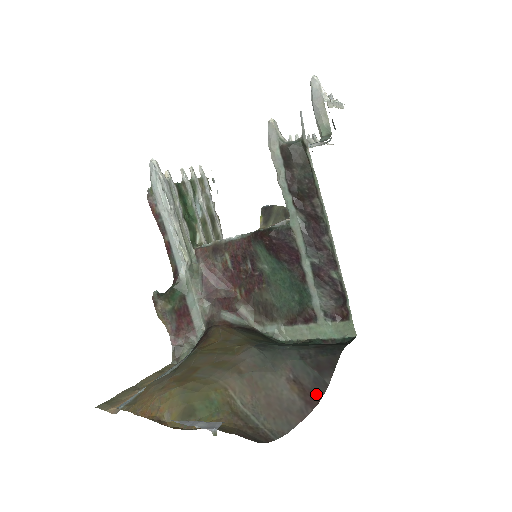
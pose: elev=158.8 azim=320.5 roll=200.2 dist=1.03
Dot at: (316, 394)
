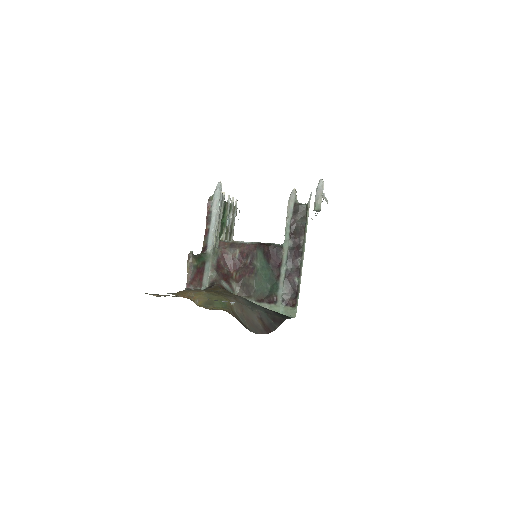
Dot at: (270, 329)
